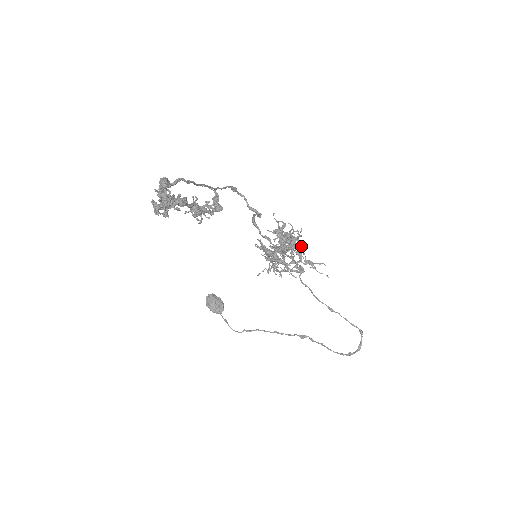
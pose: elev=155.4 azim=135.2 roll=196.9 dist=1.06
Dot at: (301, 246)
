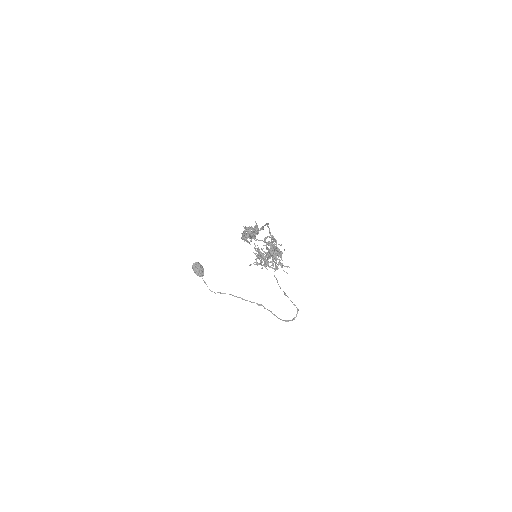
Dot at: occluded
